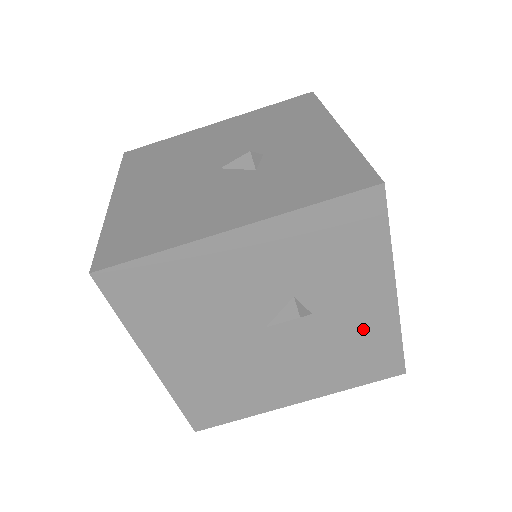
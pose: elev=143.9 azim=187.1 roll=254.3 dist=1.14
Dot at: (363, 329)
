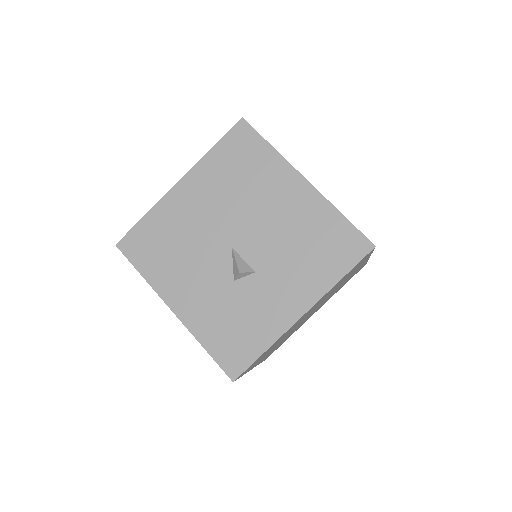
Dot at: occluded
